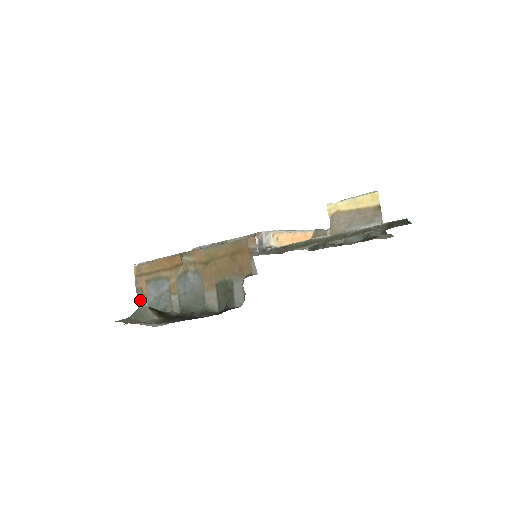
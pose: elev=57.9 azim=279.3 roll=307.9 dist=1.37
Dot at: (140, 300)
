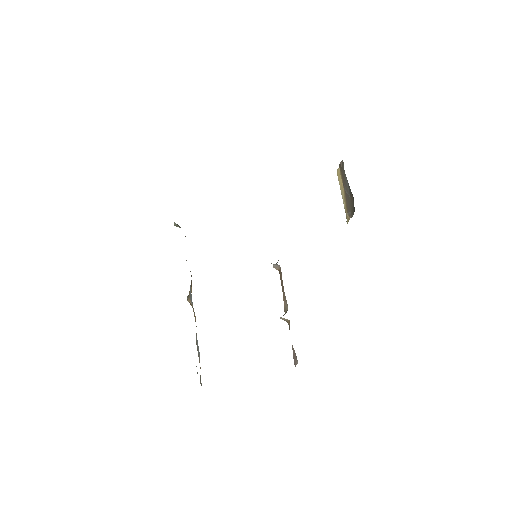
Dot at: occluded
